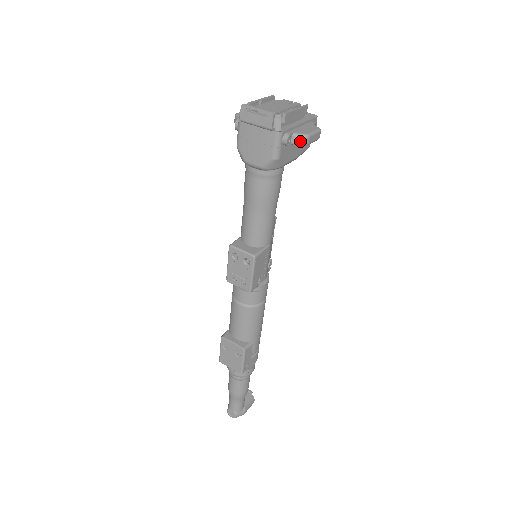
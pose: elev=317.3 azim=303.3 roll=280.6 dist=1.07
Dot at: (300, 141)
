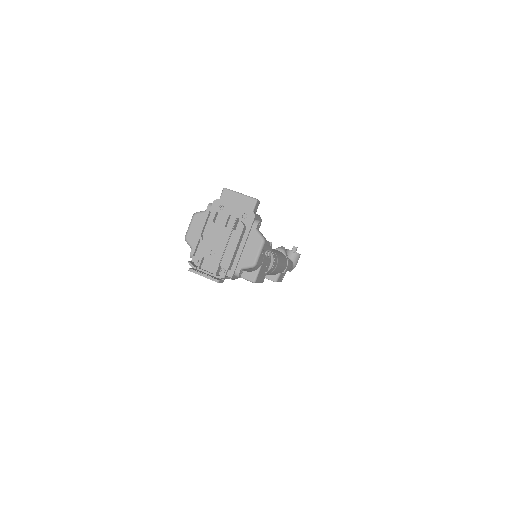
Dot at: (250, 268)
